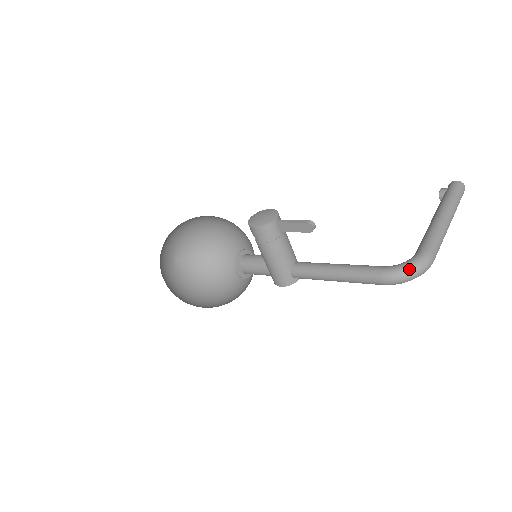
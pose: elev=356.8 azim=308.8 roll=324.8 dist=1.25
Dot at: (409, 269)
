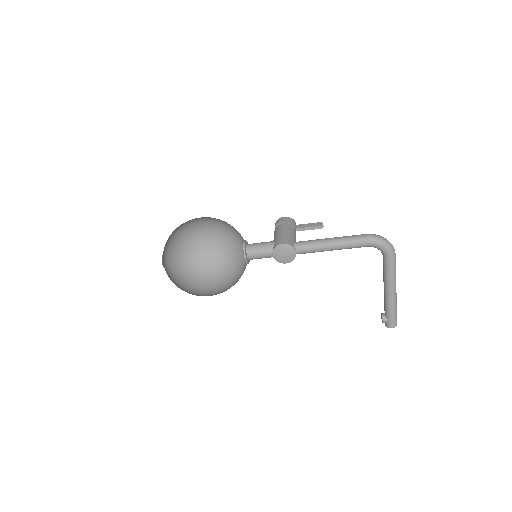
Dot at: (384, 238)
